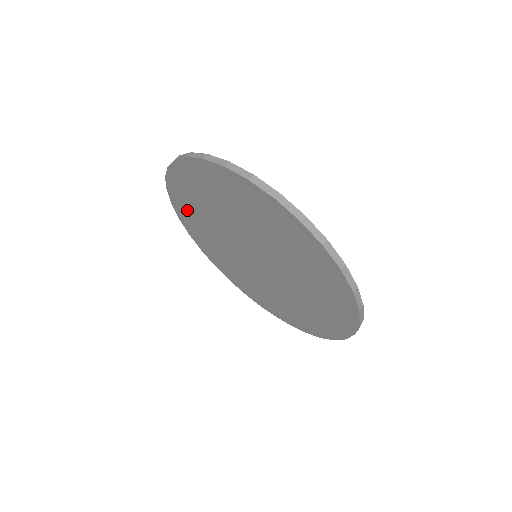
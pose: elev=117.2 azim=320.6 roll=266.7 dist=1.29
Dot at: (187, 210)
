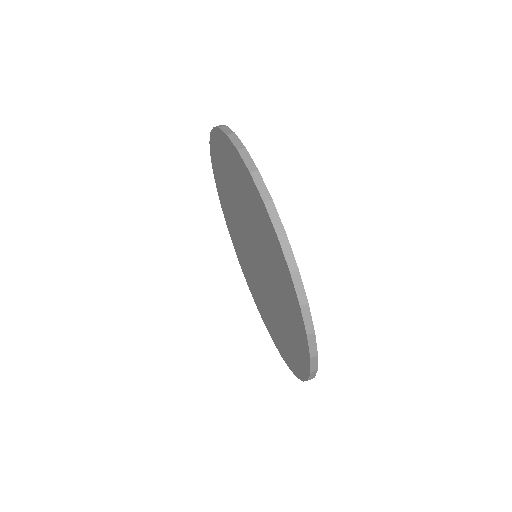
Dot at: (220, 183)
